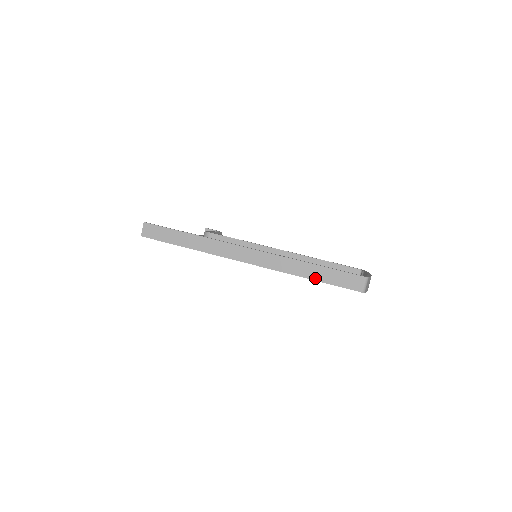
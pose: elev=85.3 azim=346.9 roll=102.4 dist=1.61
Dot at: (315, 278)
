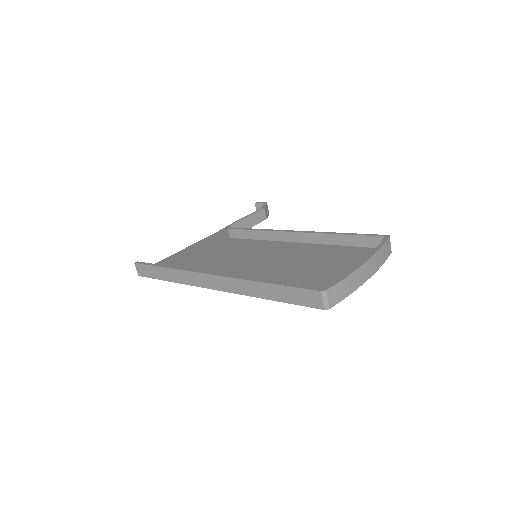
Dot at: (274, 298)
